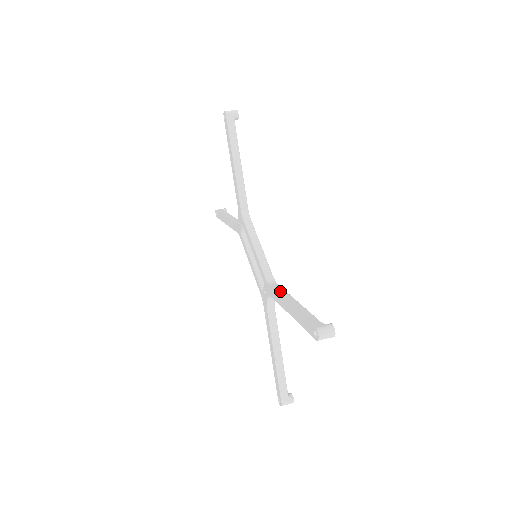
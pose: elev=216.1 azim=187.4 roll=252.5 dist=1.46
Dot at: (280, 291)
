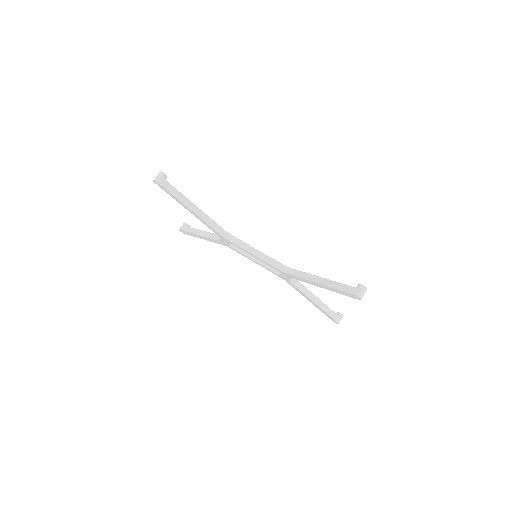
Dot at: (301, 275)
